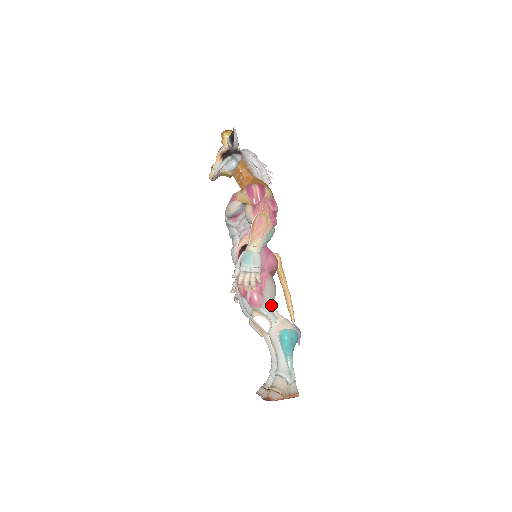
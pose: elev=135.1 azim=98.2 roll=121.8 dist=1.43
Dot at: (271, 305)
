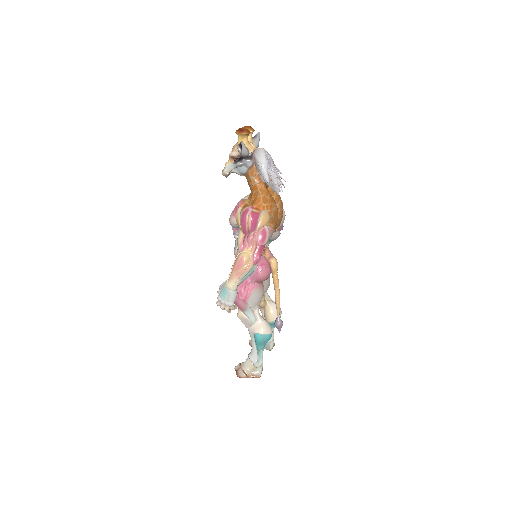
Dot at: (254, 309)
